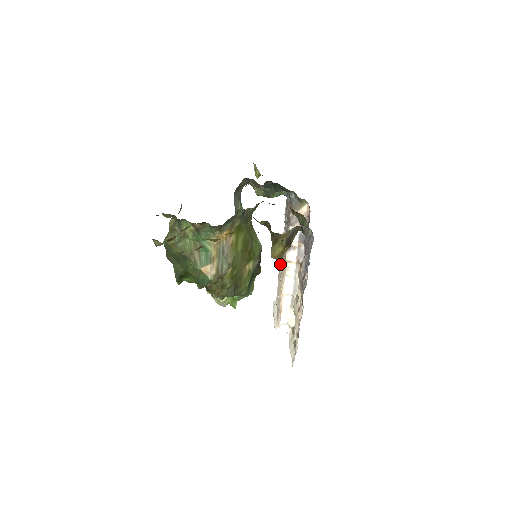
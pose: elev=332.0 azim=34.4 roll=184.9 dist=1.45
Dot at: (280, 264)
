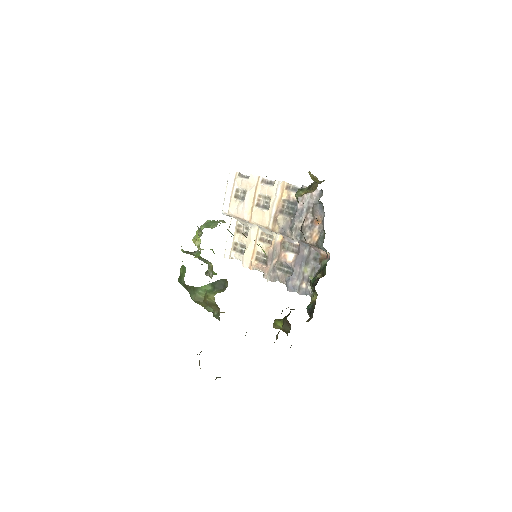
Dot at: (264, 189)
